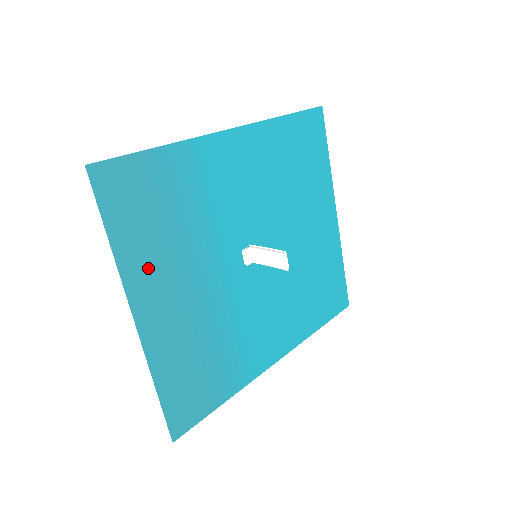
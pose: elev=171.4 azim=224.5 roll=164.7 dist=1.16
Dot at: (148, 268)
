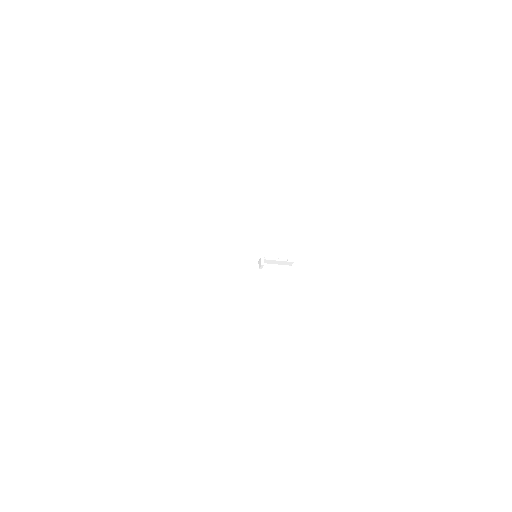
Dot at: occluded
